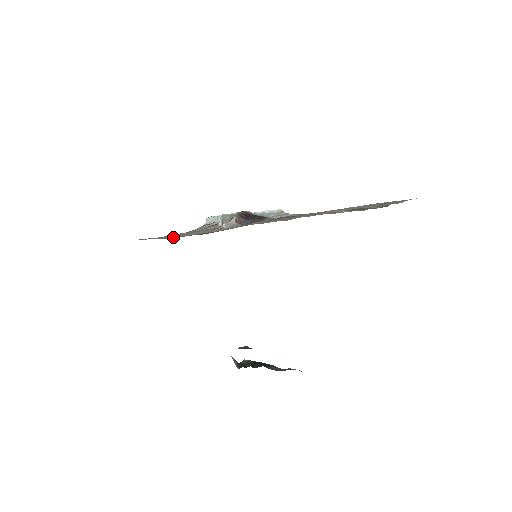
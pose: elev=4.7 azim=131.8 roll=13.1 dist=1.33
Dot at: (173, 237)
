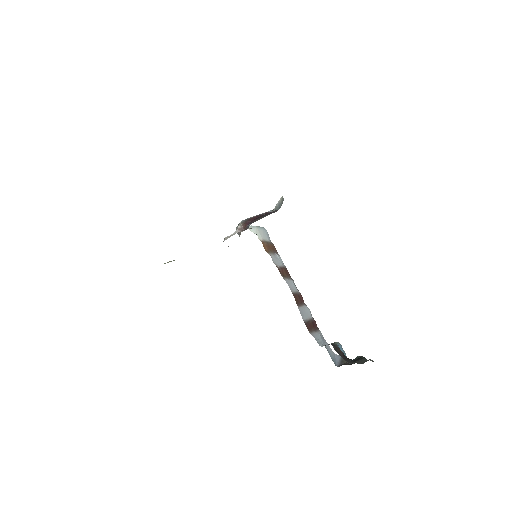
Dot at: occluded
